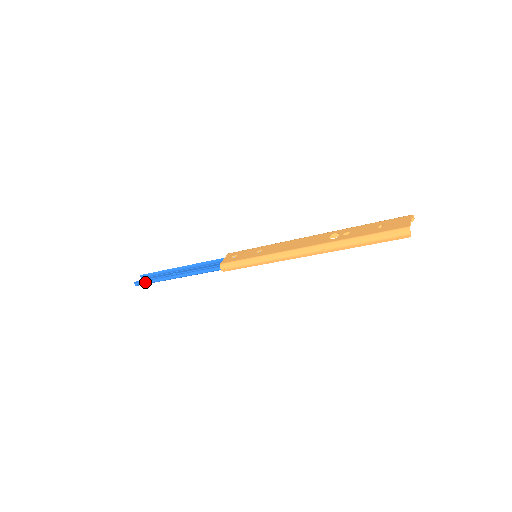
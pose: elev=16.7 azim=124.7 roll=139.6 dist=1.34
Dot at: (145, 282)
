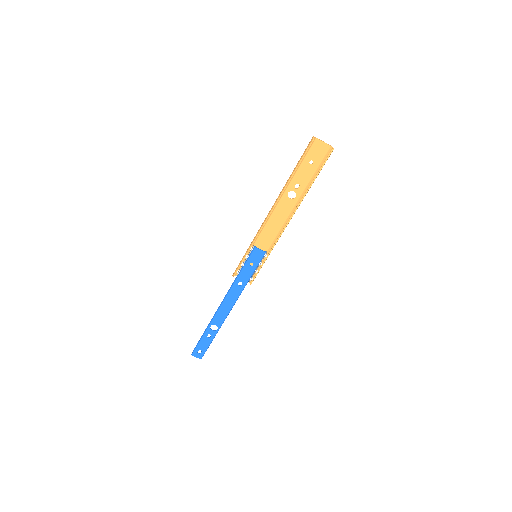
Dot at: (198, 344)
